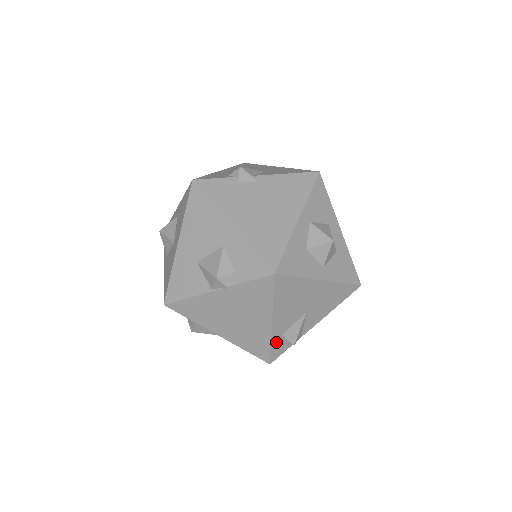
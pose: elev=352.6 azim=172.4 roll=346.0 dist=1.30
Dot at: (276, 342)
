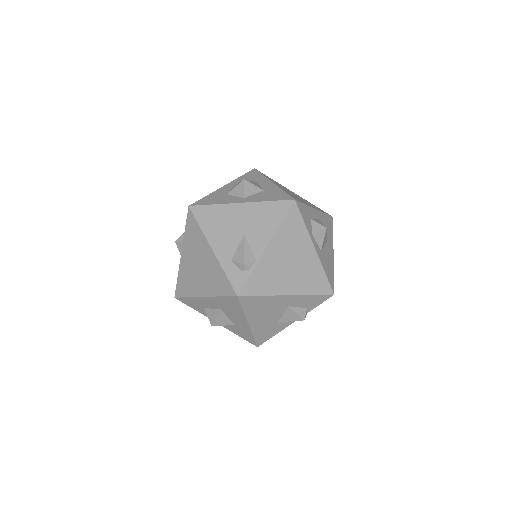
Dot at: (229, 269)
